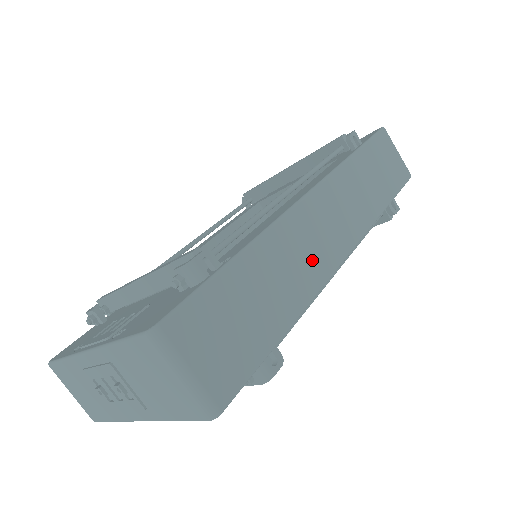
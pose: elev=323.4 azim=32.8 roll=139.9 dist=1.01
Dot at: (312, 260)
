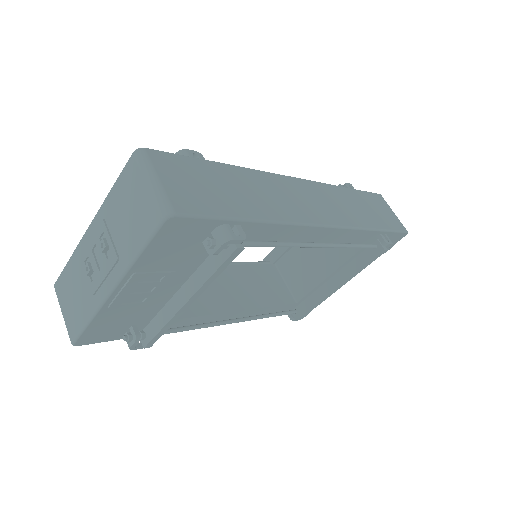
Dot at: (290, 205)
